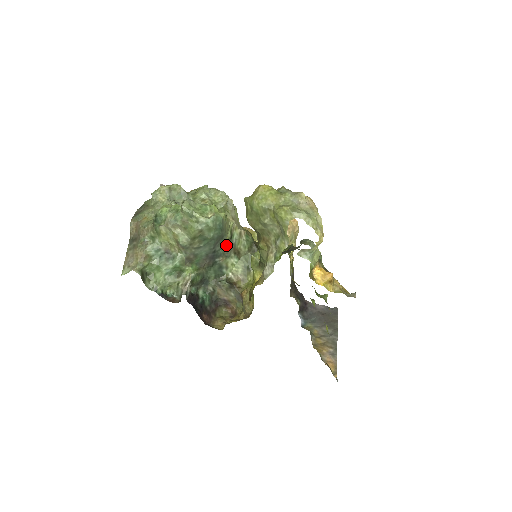
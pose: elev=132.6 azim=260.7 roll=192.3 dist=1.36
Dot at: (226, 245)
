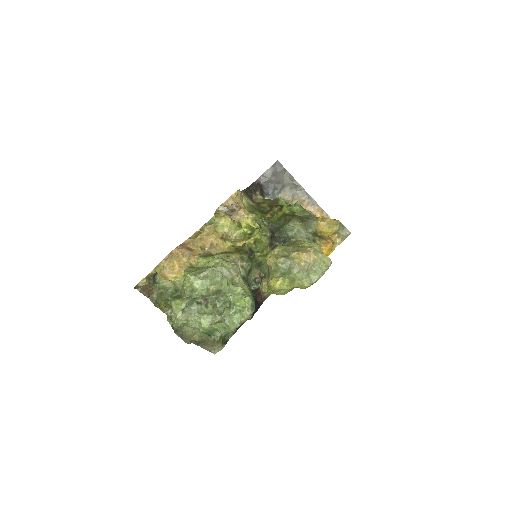
Dot at: (247, 285)
